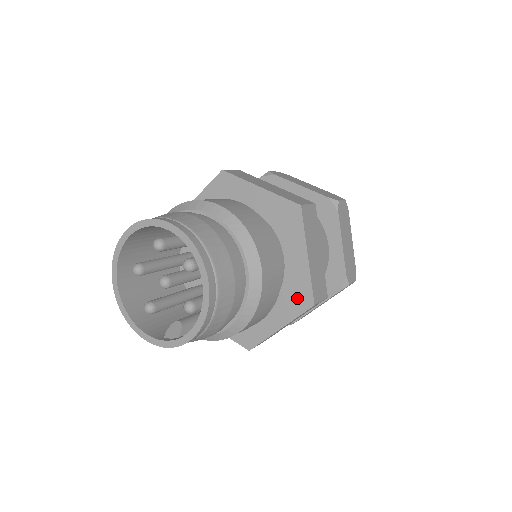
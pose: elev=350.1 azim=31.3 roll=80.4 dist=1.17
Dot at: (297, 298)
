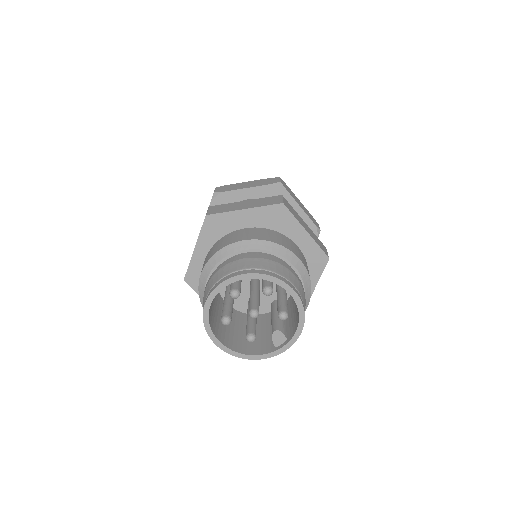
Dot at: (315, 262)
